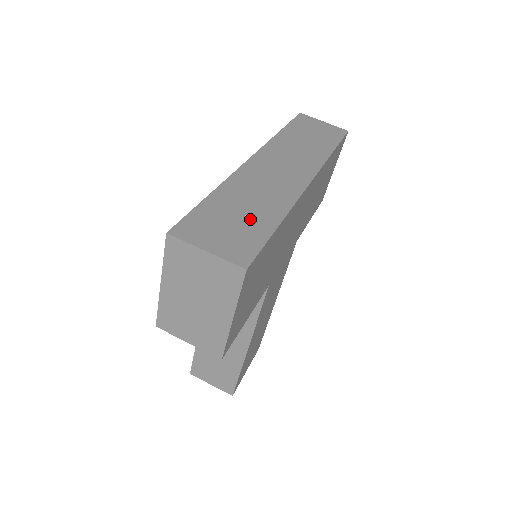
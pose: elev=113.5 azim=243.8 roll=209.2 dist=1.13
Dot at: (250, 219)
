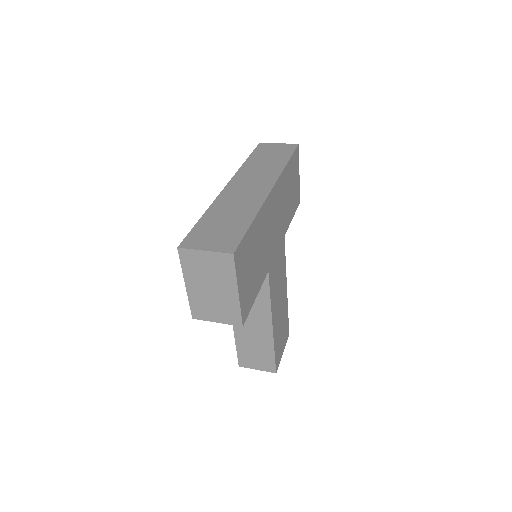
Dot at: (231, 224)
